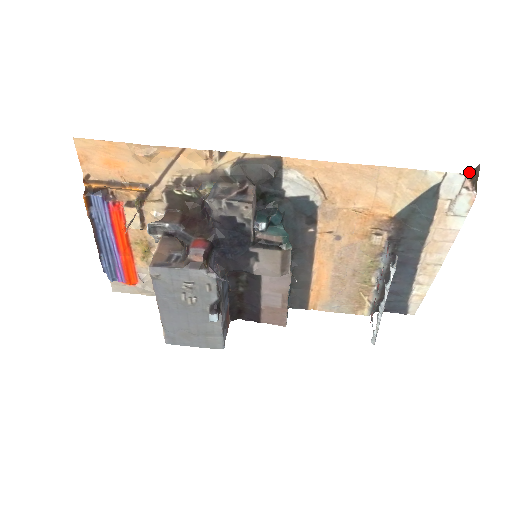
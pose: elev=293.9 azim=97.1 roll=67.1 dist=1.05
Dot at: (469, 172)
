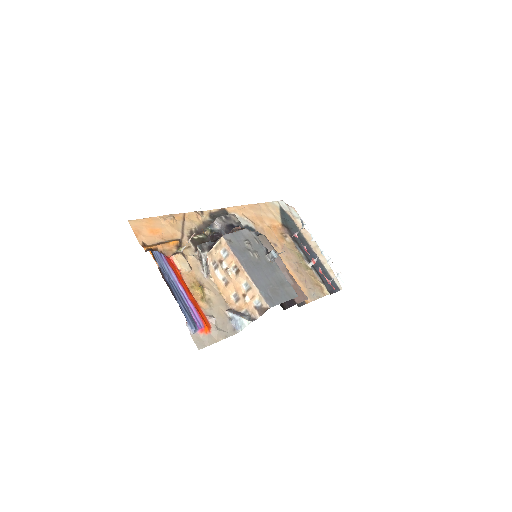
Dot at: occluded
